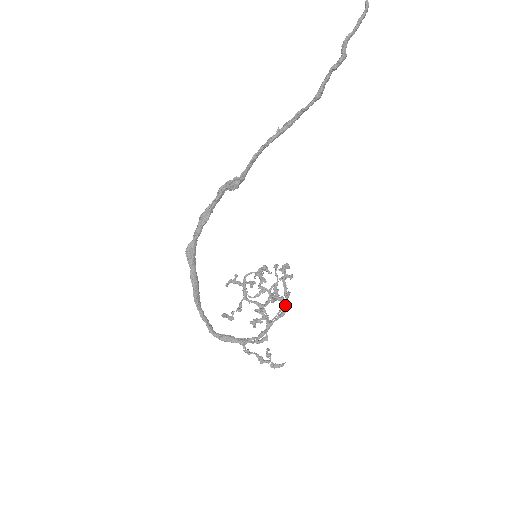
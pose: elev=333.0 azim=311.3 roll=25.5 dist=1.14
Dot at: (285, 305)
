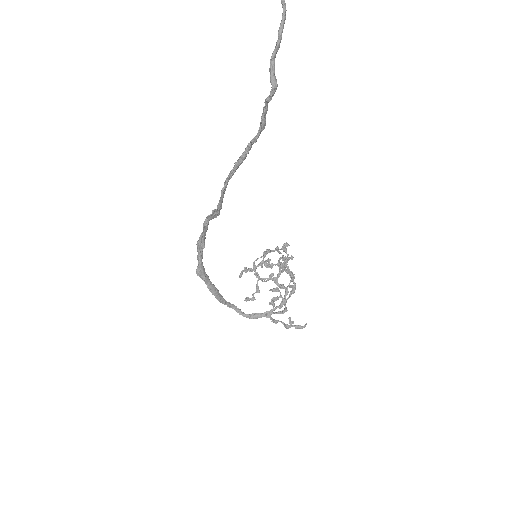
Dot at: (293, 285)
